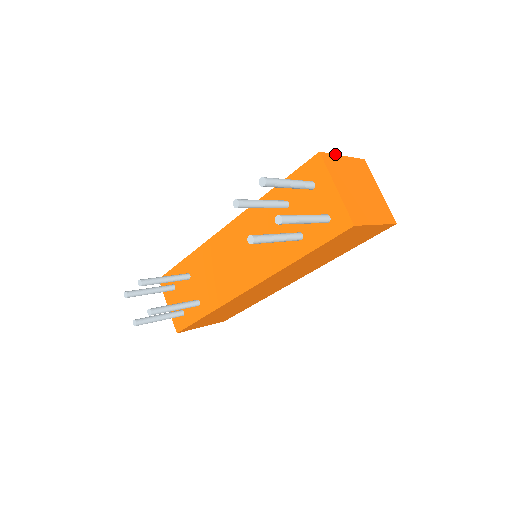
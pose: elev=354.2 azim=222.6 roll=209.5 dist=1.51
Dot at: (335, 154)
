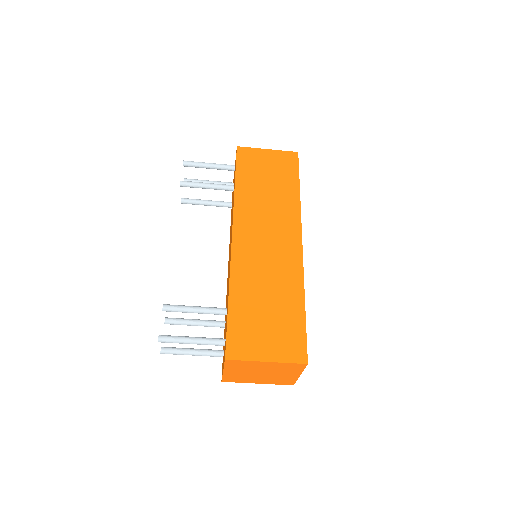
Dot at: occluded
